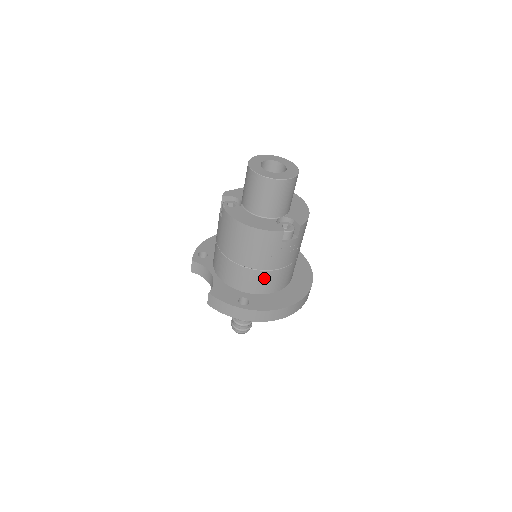
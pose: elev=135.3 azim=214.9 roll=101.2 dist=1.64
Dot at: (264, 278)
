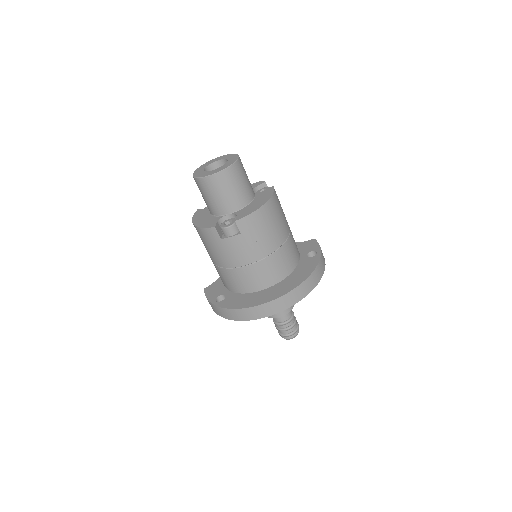
Dot at: (231, 276)
